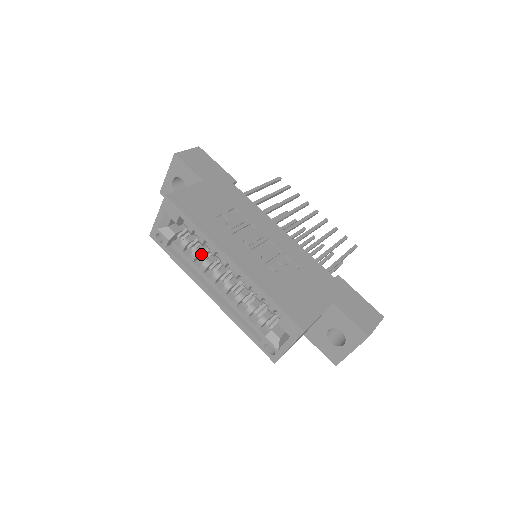
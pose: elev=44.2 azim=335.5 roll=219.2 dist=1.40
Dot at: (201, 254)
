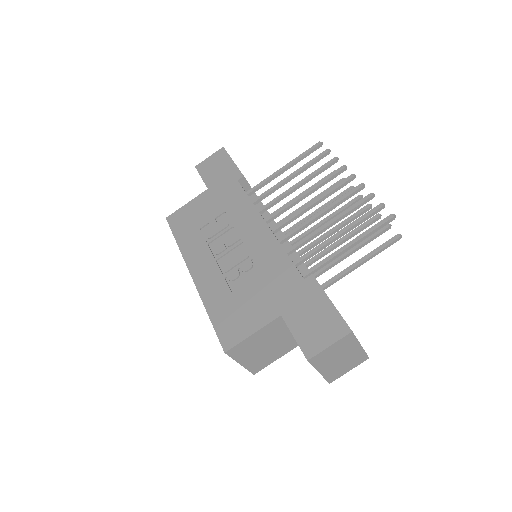
Dot at: occluded
